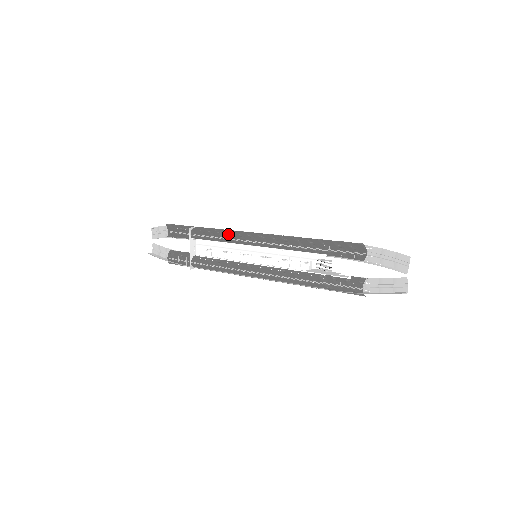
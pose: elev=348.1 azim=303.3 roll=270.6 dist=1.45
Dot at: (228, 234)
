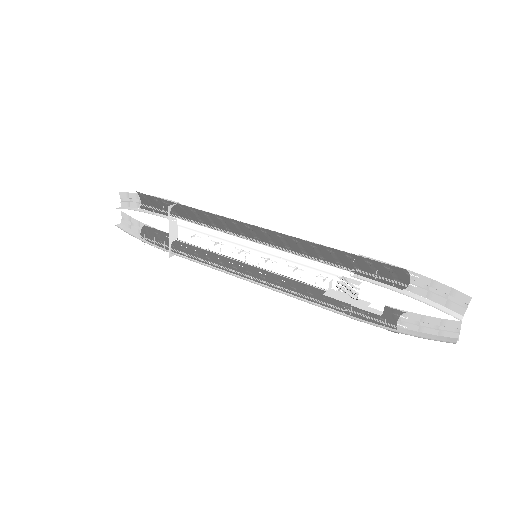
Dot at: (220, 221)
